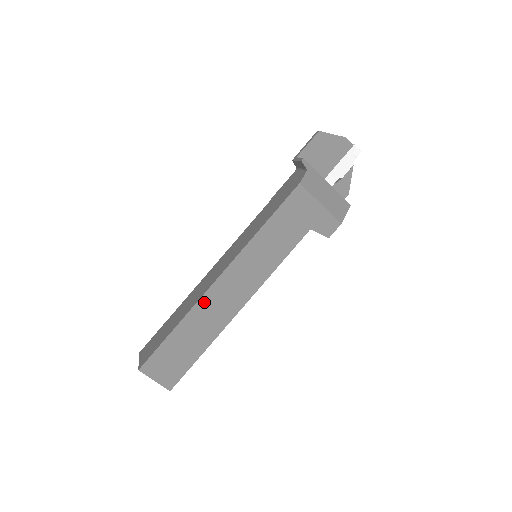
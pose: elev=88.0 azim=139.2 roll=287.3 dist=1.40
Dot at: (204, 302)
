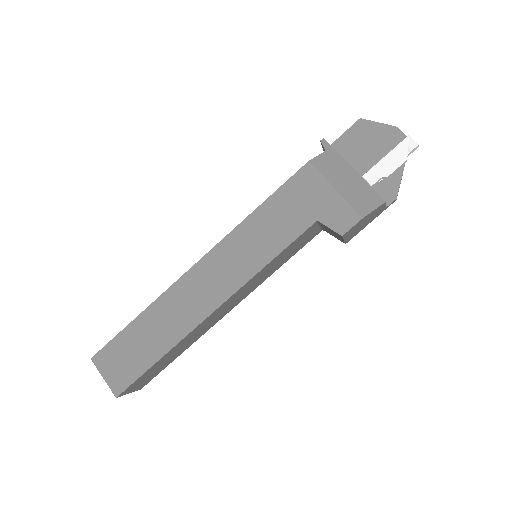
Dot at: (174, 291)
